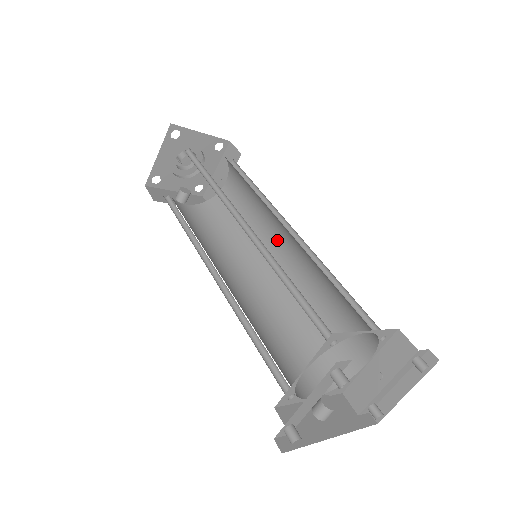
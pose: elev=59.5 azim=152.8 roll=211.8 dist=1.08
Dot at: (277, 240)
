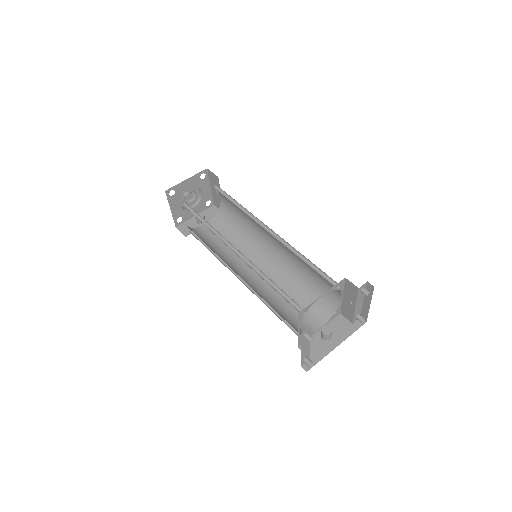
Dot at: (266, 232)
